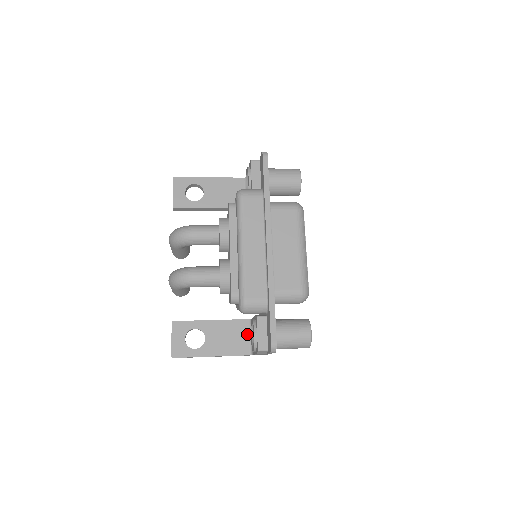
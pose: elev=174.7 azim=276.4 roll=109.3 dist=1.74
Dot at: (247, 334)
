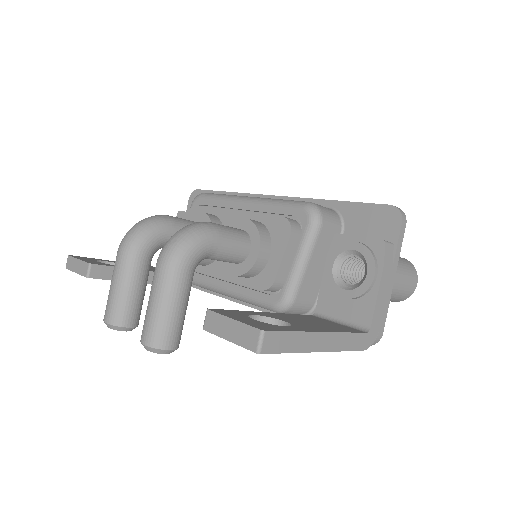
Dot at: (331, 322)
